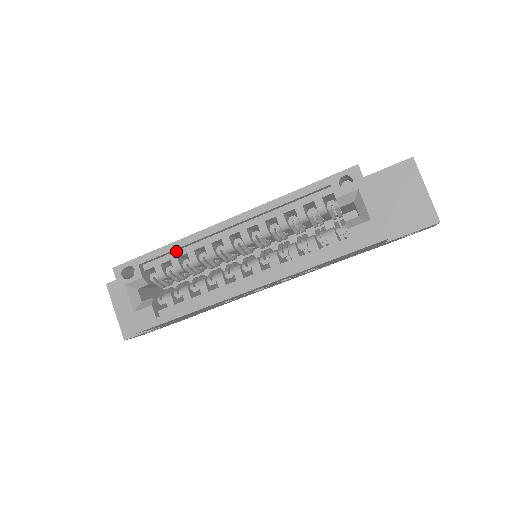
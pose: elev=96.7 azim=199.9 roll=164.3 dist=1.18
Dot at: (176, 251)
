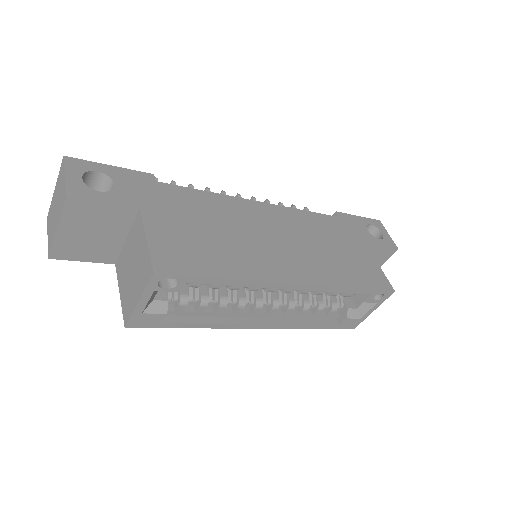
Dot at: occluded
